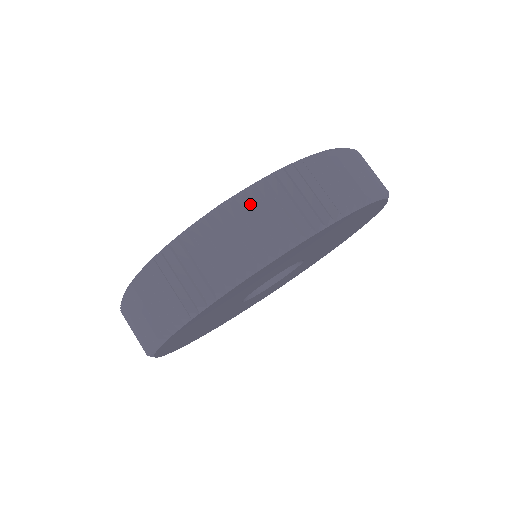
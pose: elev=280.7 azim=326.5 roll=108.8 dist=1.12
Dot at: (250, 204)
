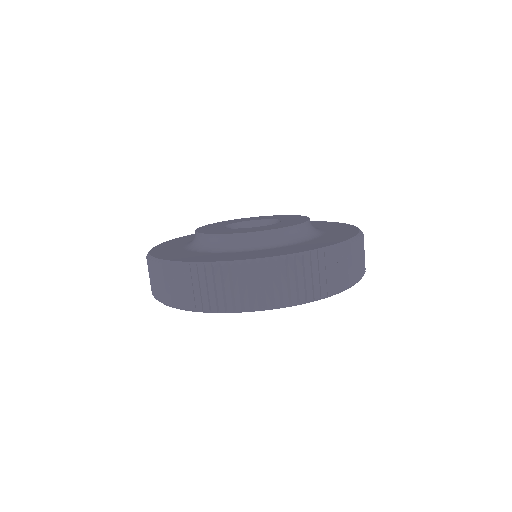
Dot at: (233, 274)
